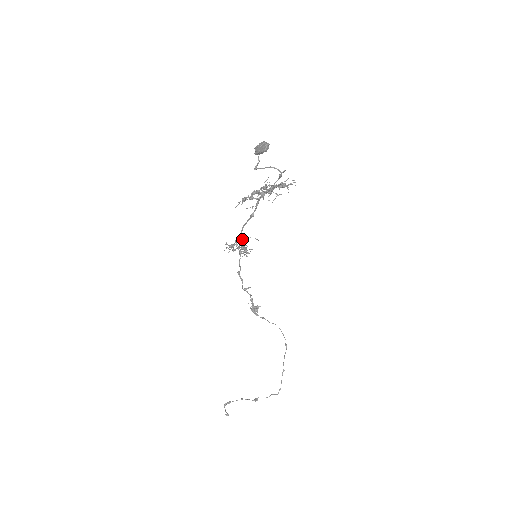
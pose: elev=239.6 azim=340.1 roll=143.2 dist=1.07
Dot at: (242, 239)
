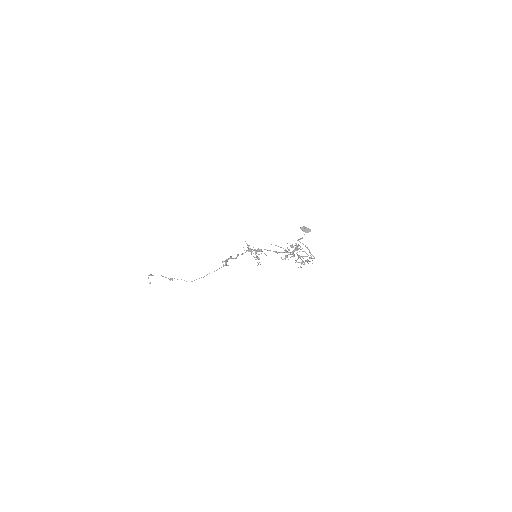
Dot at: (259, 251)
